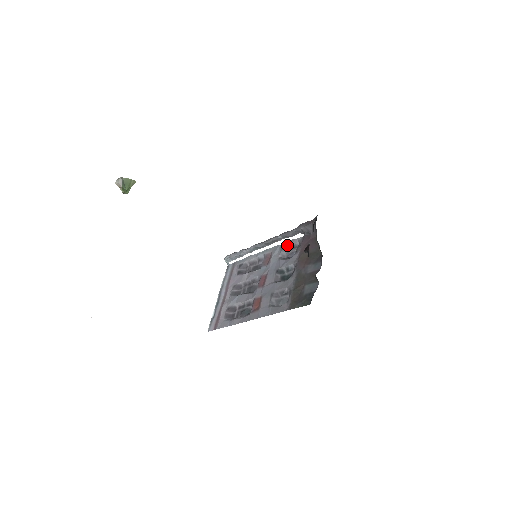
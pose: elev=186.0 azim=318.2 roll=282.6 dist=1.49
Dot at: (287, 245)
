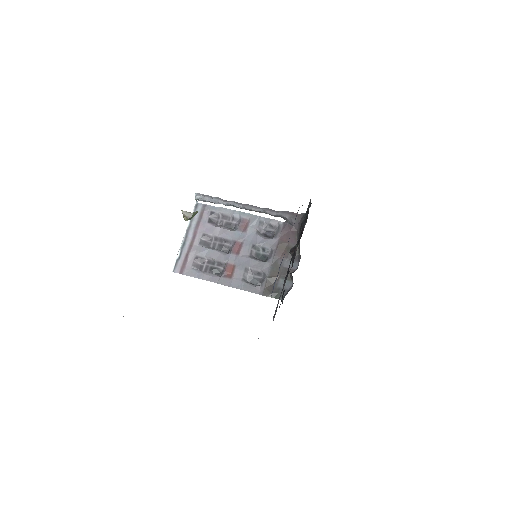
Dot at: (267, 222)
